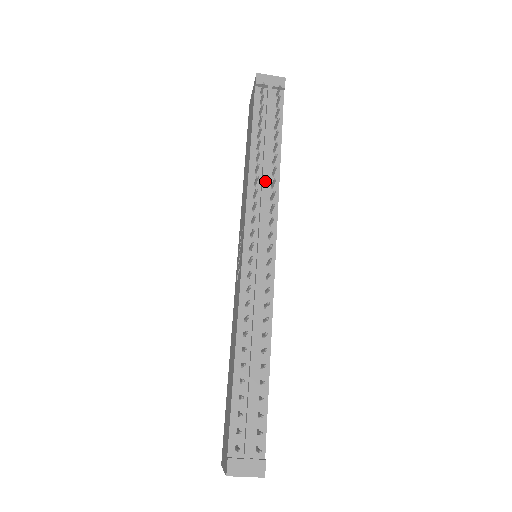
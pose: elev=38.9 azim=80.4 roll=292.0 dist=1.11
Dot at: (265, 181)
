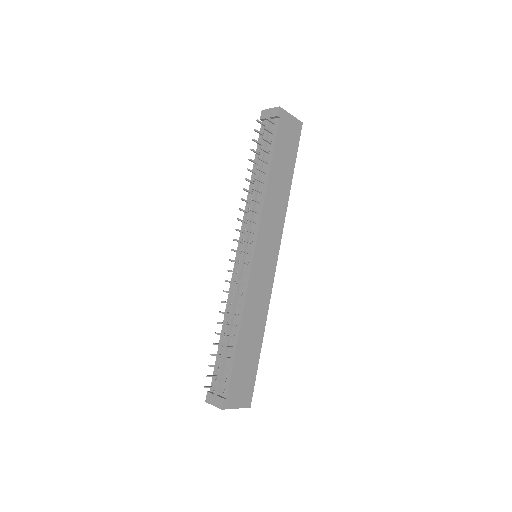
Dot at: occluded
